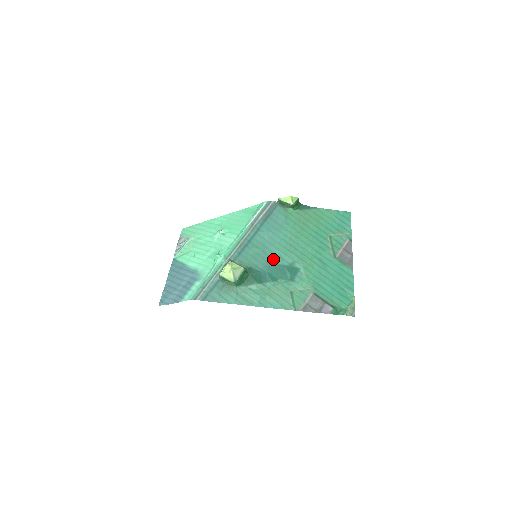
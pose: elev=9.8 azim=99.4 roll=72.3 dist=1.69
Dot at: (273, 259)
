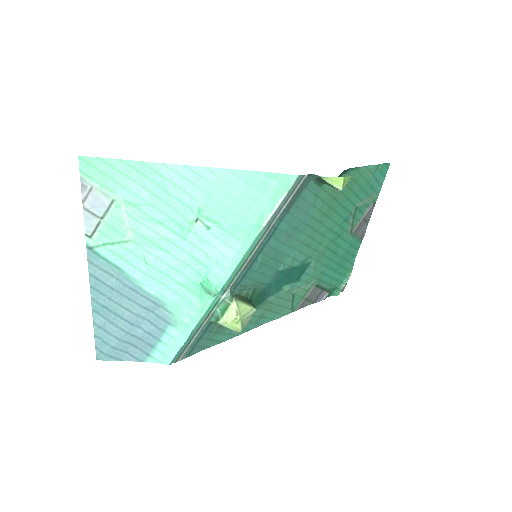
Dot at: (284, 265)
